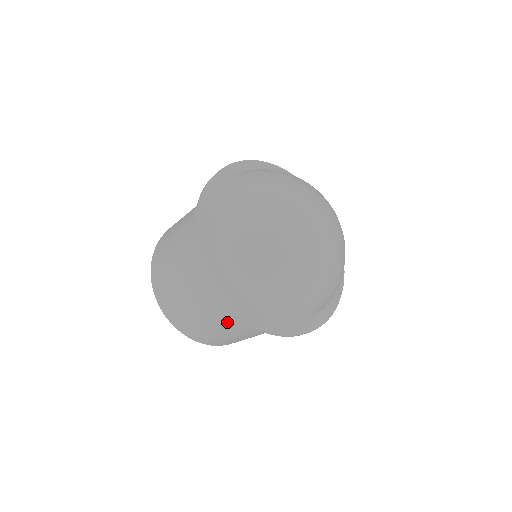
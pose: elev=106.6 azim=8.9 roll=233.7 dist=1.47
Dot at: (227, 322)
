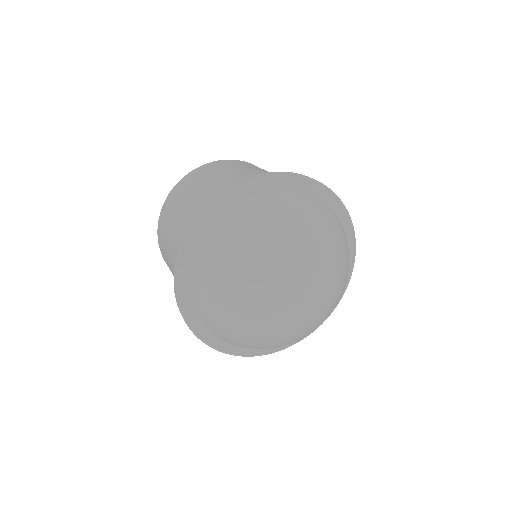
Dot at: occluded
